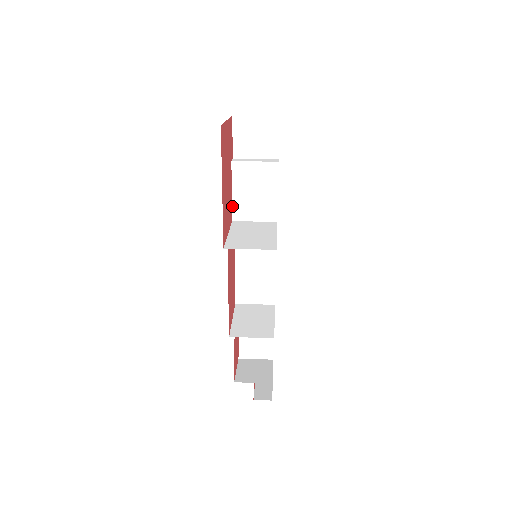
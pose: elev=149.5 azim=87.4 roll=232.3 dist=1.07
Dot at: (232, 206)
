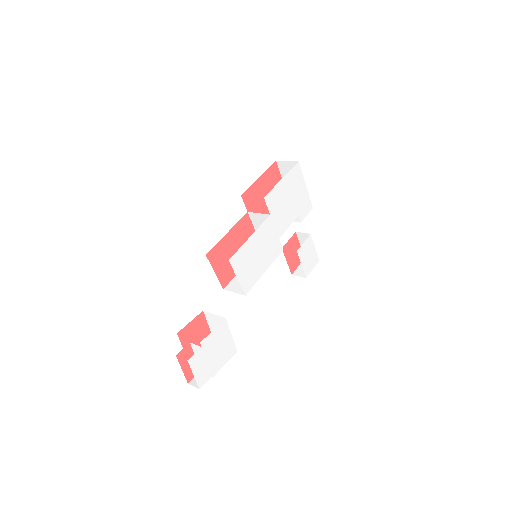
Dot at: occluded
